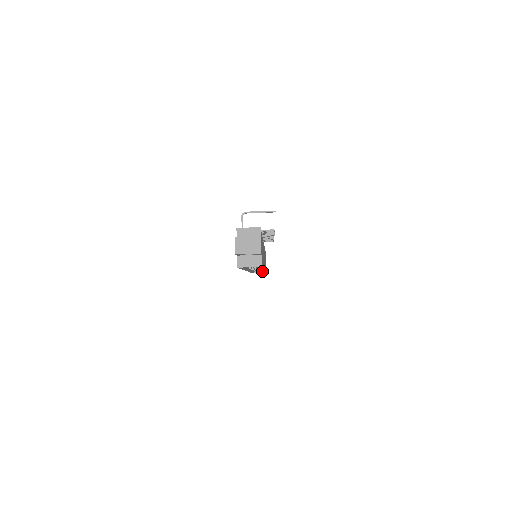
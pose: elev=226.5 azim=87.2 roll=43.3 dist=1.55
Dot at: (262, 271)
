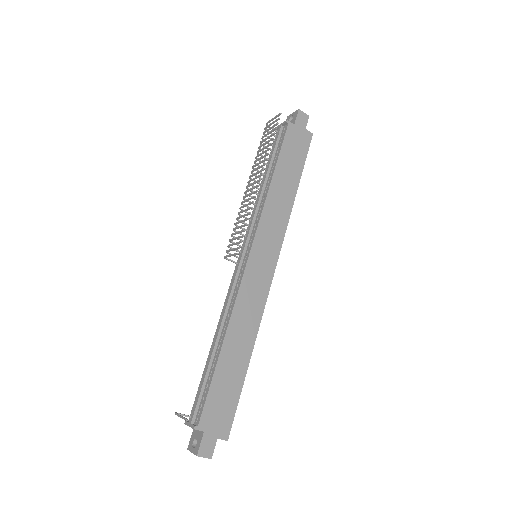
Dot at: occluded
